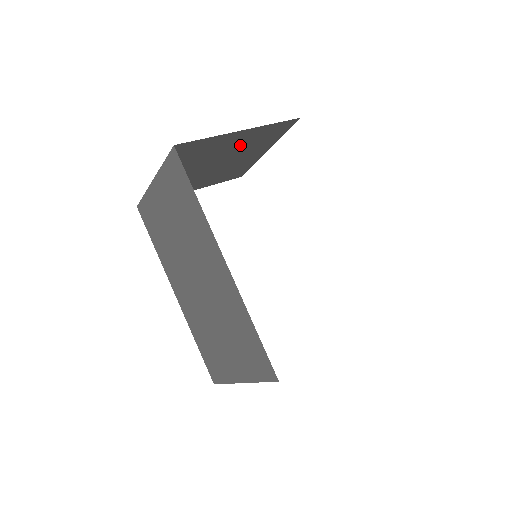
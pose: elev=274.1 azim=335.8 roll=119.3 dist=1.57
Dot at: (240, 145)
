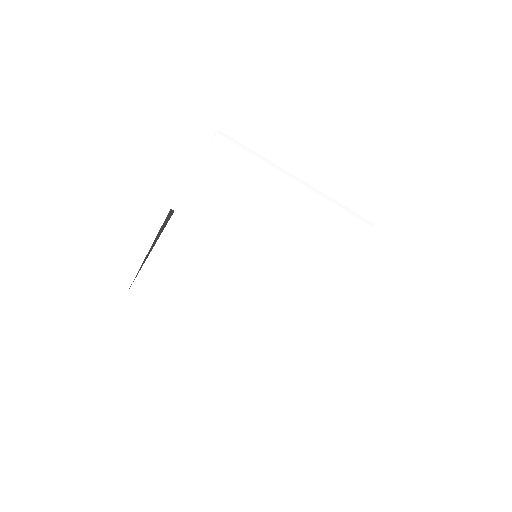
Dot at: occluded
